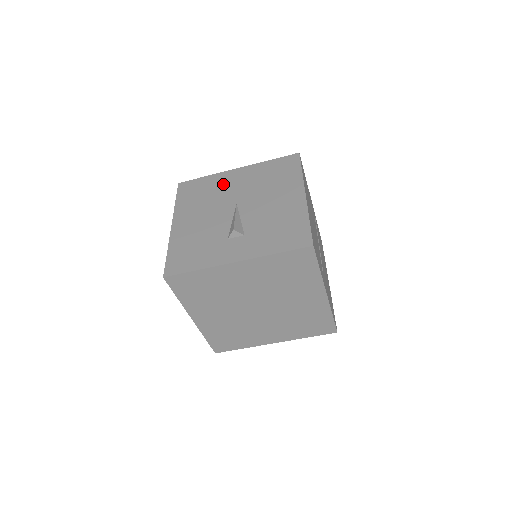
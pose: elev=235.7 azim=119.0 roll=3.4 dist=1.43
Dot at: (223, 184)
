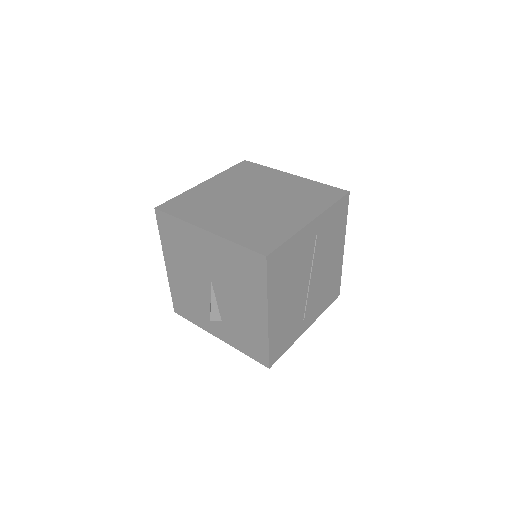
Dot at: (196, 245)
